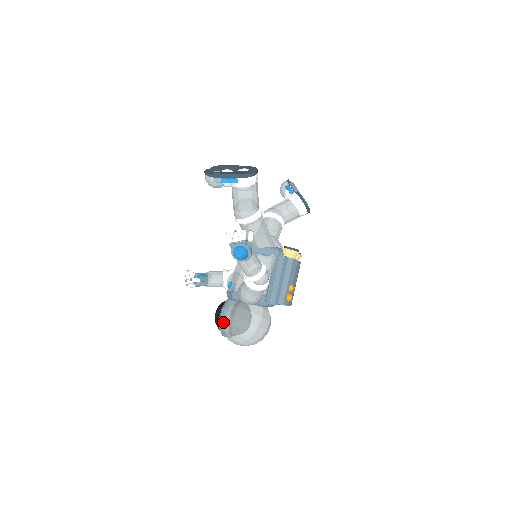
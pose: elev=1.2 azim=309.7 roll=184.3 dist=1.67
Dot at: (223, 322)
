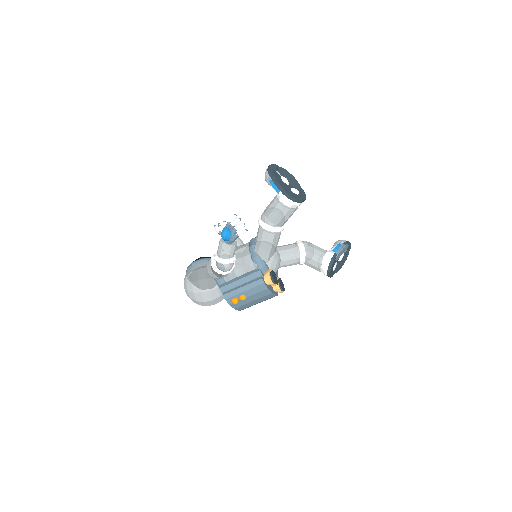
Dot at: (191, 266)
